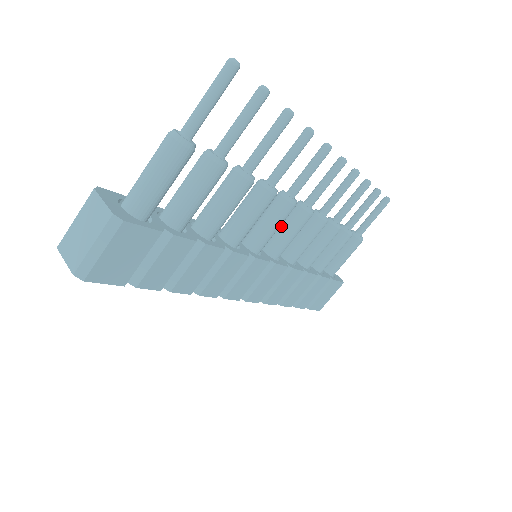
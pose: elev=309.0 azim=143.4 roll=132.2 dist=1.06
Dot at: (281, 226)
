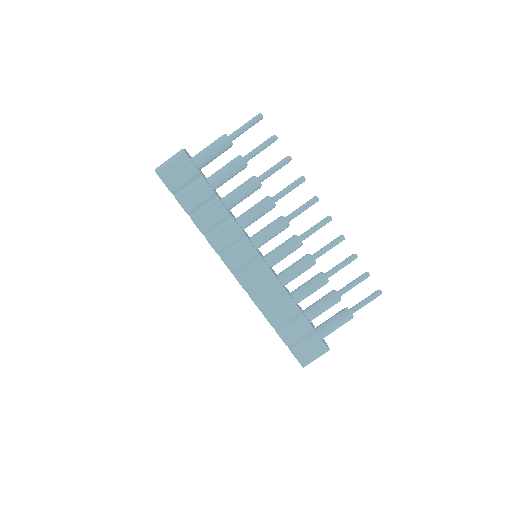
Dot at: (279, 245)
